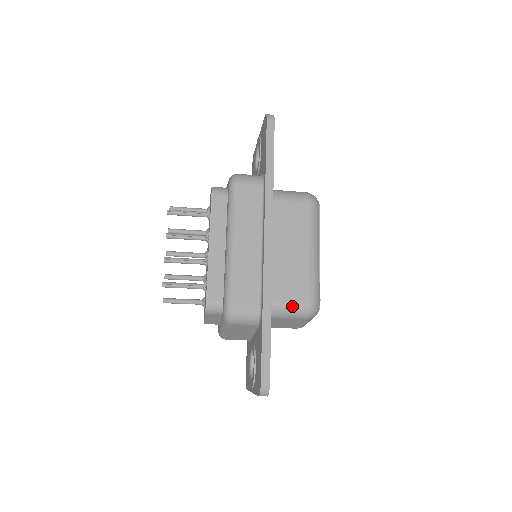
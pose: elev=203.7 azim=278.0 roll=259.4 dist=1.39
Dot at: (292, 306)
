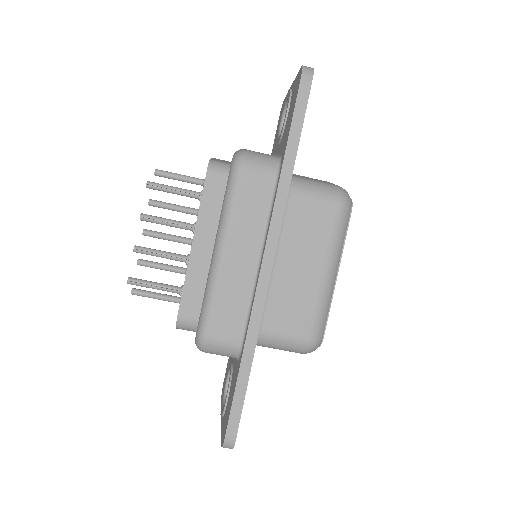
Dot at: (285, 340)
